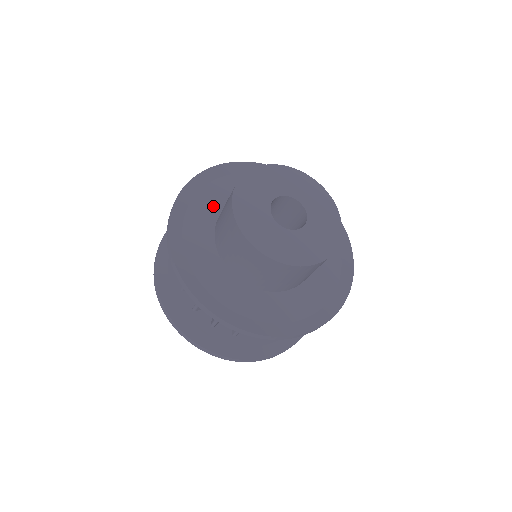
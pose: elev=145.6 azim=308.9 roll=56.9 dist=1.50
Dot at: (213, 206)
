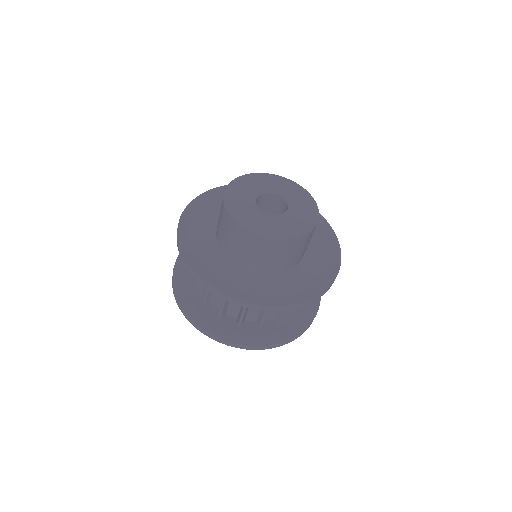
Dot at: occluded
